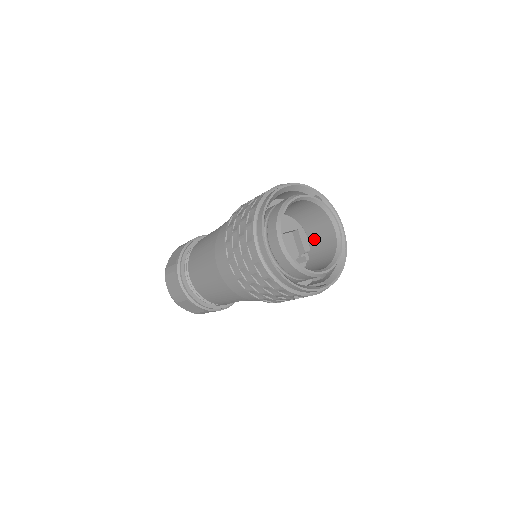
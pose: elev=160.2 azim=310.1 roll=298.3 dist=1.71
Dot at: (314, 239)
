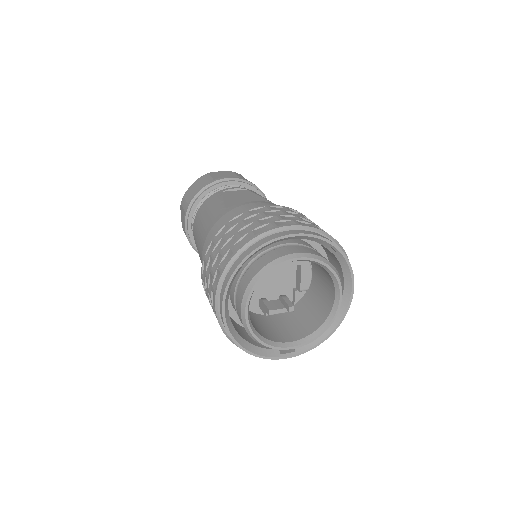
Dot at: (317, 282)
